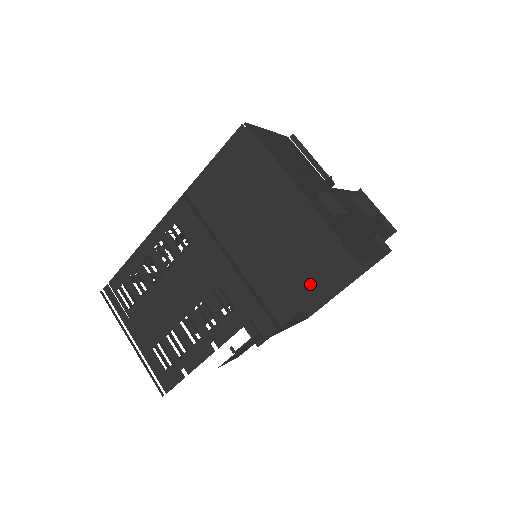
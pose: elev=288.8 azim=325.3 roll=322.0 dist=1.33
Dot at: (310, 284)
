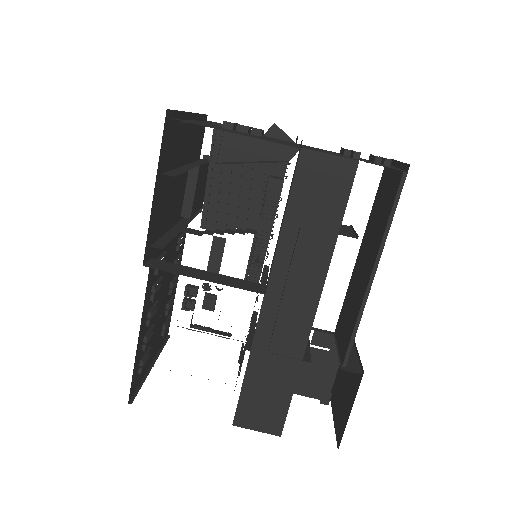
Dot at: occluded
